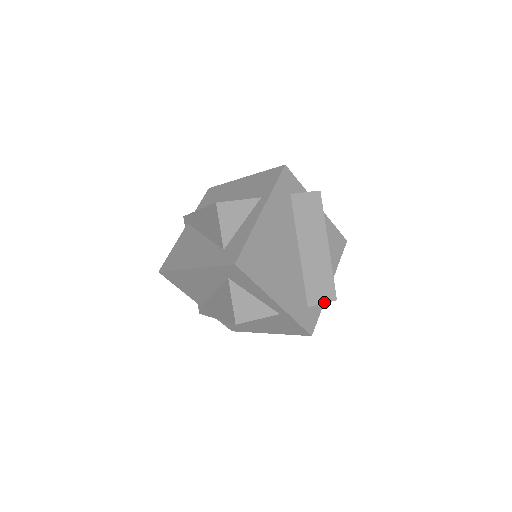
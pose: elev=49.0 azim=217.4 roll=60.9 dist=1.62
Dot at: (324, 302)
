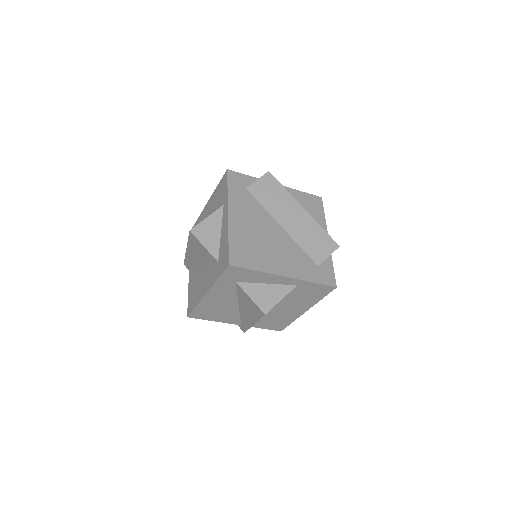
Dot at: (329, 254)
